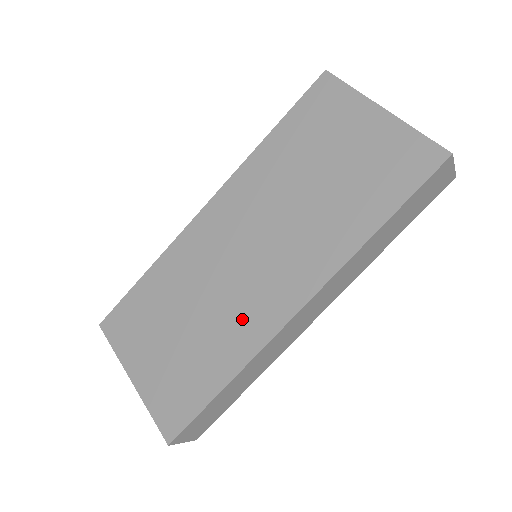
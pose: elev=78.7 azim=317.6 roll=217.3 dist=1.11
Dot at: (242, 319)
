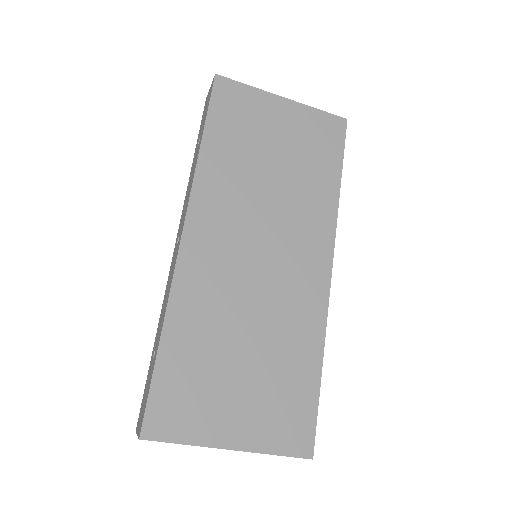
Dot at: (296, 308)
